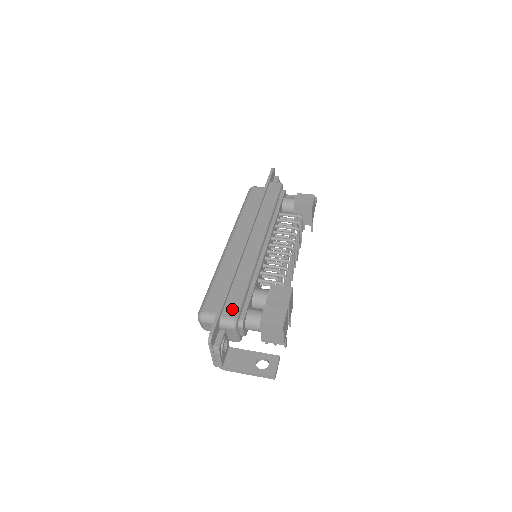
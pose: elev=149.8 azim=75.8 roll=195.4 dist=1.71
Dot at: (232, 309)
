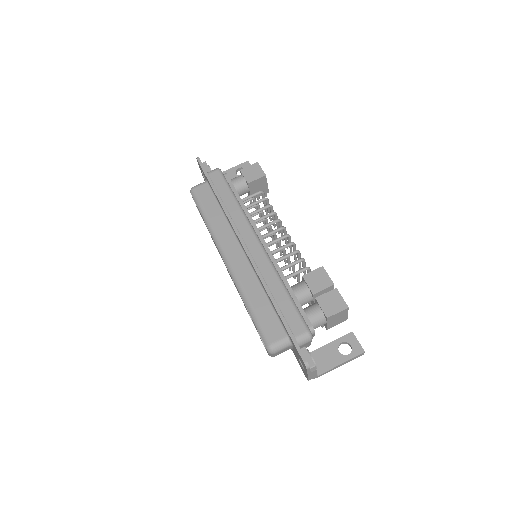
Dot at: (297, 324)
